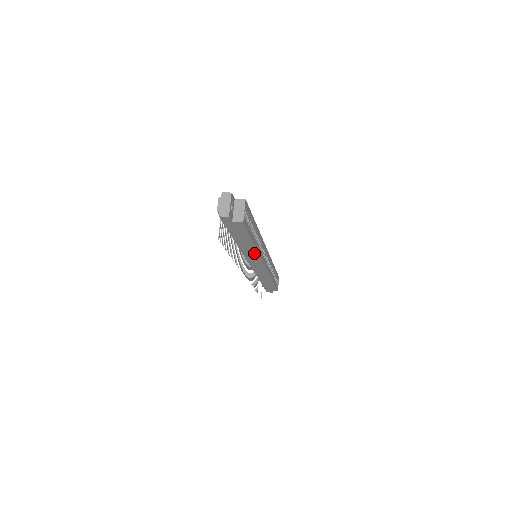
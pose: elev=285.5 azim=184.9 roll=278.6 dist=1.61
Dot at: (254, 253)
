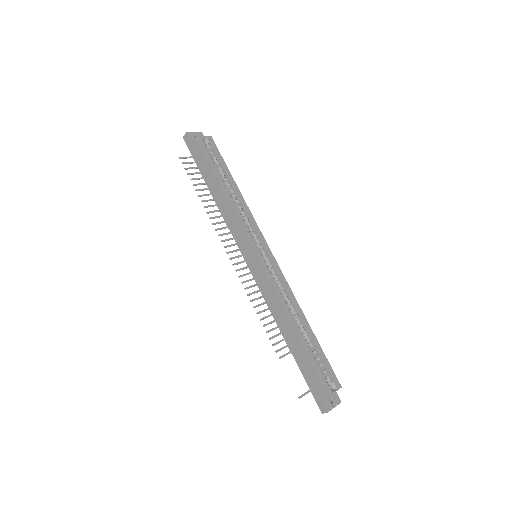
Dot at: (232, 216)
